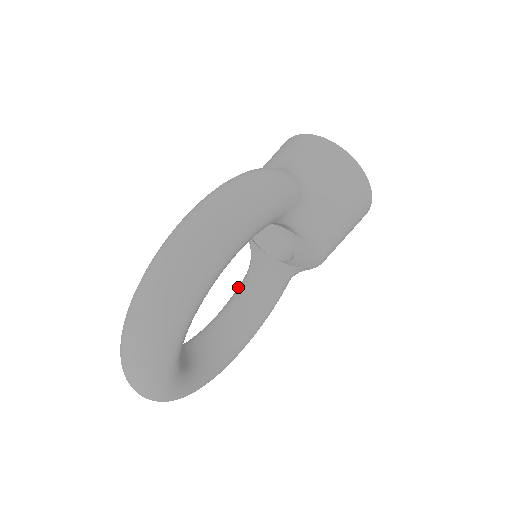
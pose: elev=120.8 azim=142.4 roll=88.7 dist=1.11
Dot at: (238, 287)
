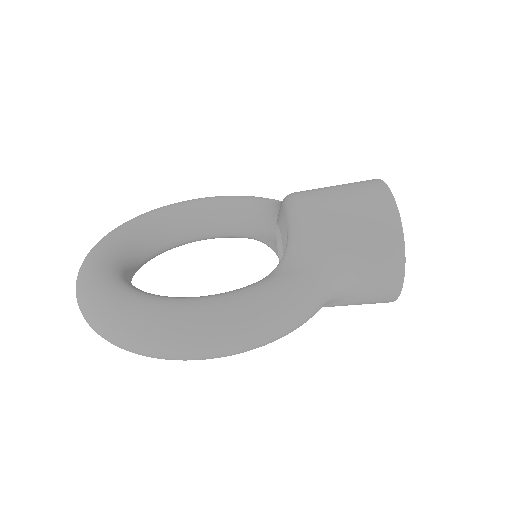
Dot at: (240, 204)
